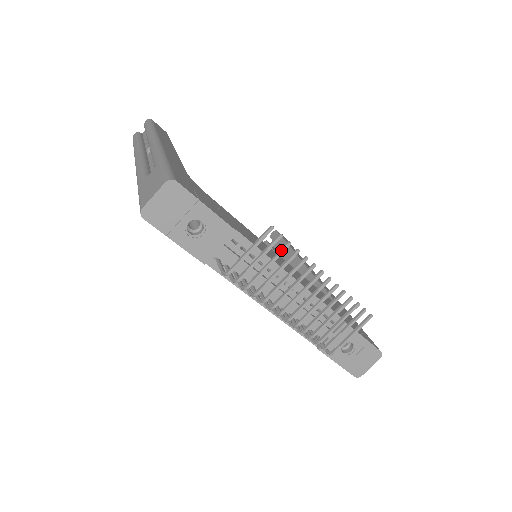
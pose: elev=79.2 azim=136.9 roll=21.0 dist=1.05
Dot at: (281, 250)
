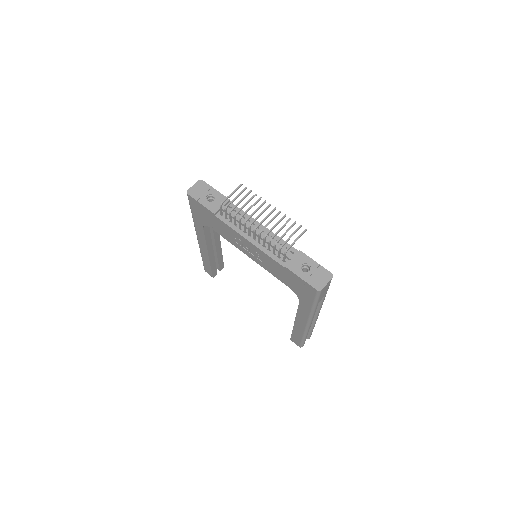
Dot at: (247, 193)
